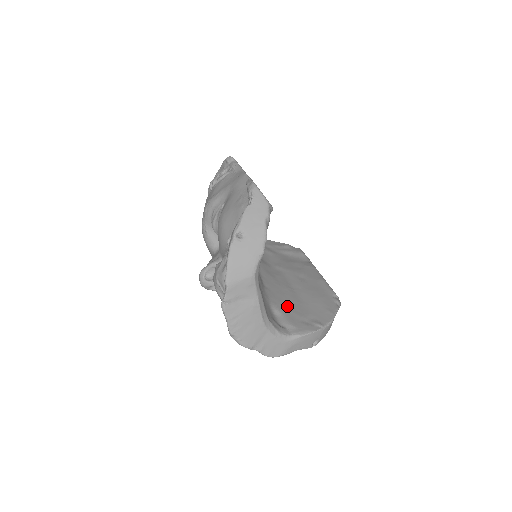
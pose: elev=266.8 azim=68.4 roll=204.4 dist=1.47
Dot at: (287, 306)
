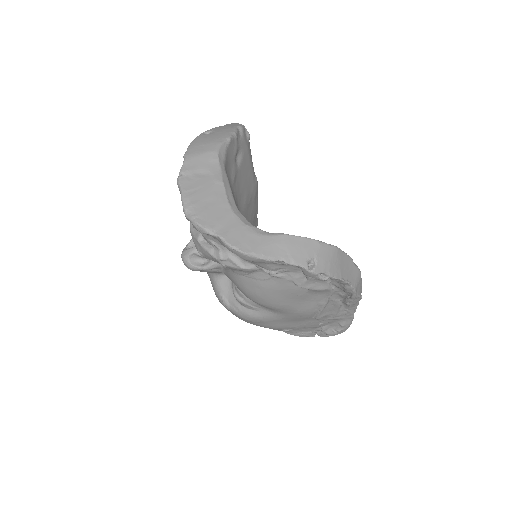
Dot at: occluded
